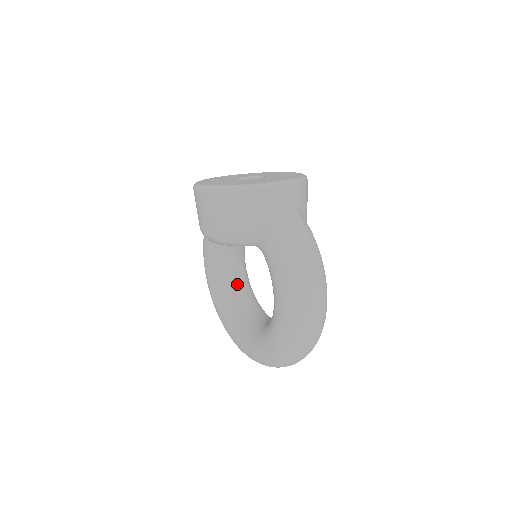
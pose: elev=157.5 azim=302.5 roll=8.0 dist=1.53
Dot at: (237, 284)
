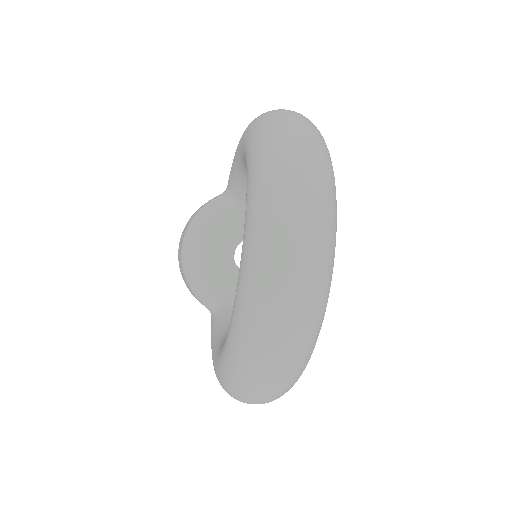
Dot at: occluded
